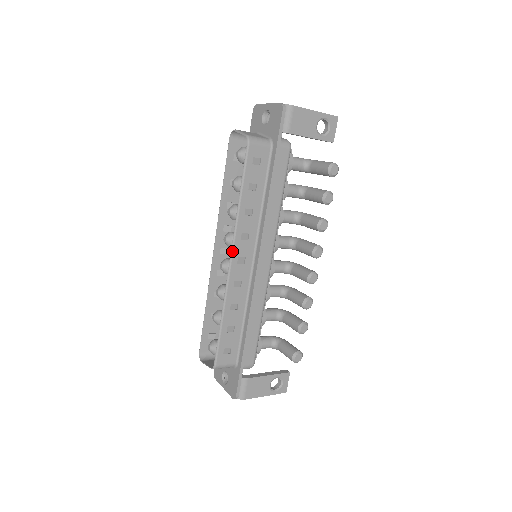
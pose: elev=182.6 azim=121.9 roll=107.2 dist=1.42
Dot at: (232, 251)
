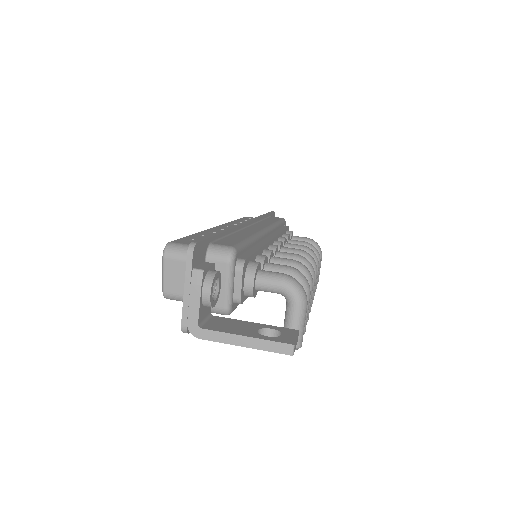
Dot at: occluded
